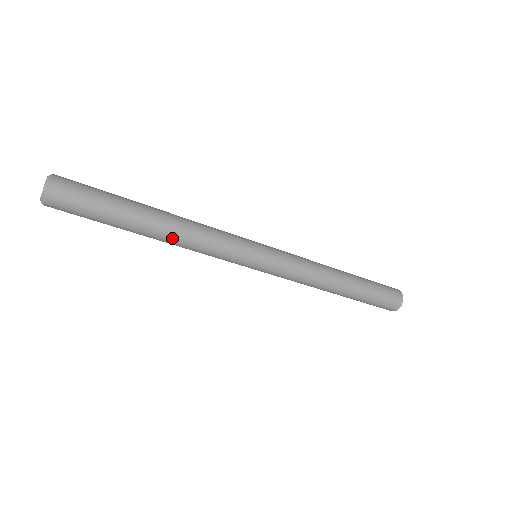
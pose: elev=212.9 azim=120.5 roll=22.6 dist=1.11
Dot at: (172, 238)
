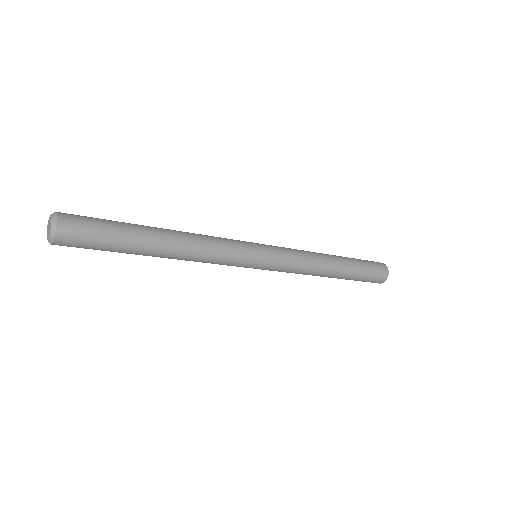
Dot at: occluded
